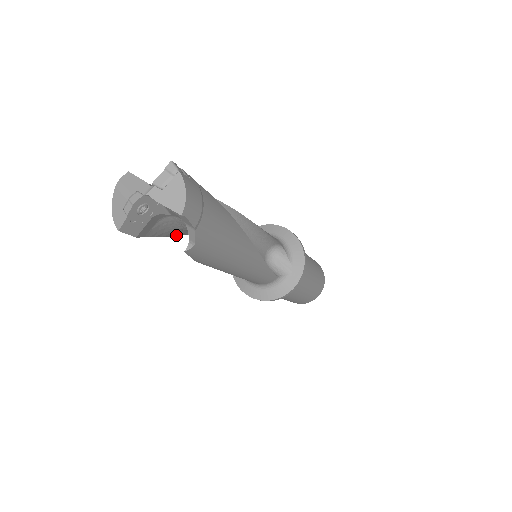
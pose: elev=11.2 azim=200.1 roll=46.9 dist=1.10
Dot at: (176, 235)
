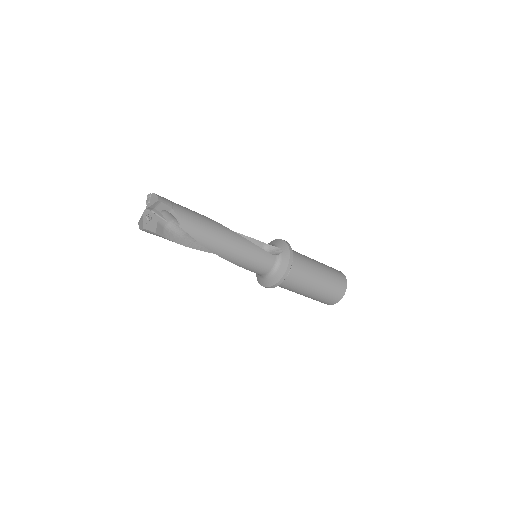
Dot at: occluded
